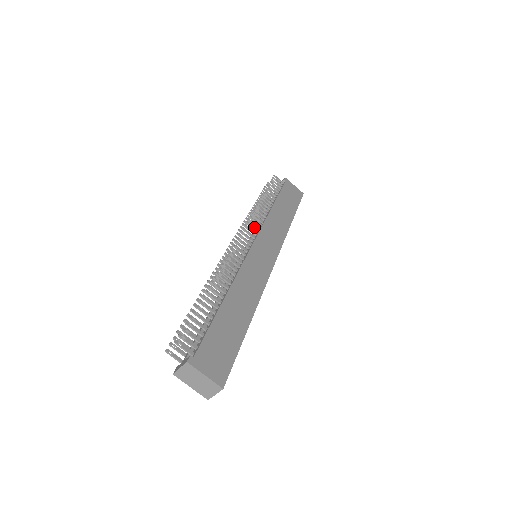
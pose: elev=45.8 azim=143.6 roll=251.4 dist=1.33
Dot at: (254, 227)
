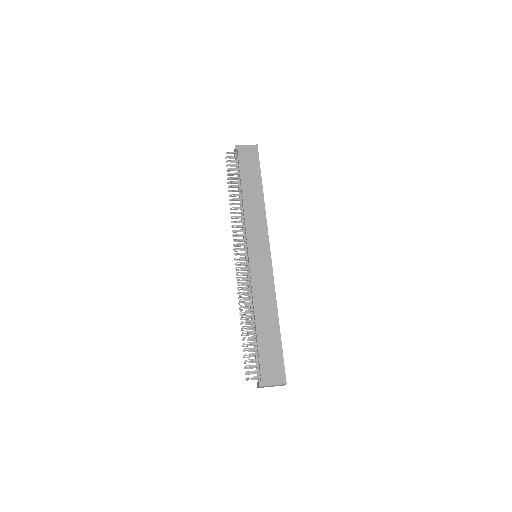
Dot at: (241, 235)
